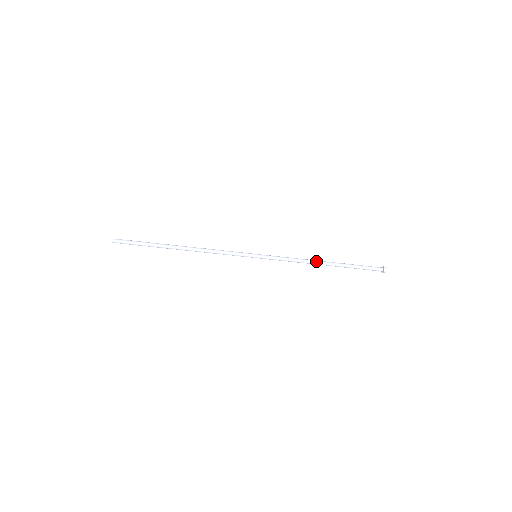
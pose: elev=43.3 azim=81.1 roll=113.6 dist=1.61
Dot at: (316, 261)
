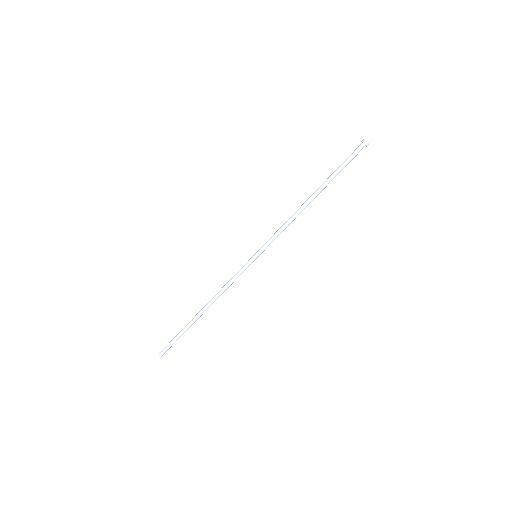
Dot at: (302, 205)
